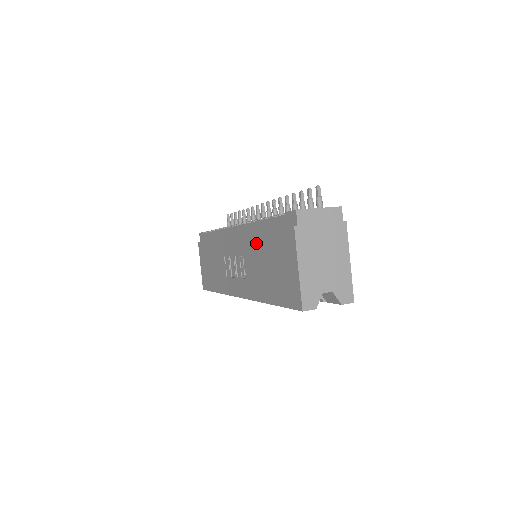
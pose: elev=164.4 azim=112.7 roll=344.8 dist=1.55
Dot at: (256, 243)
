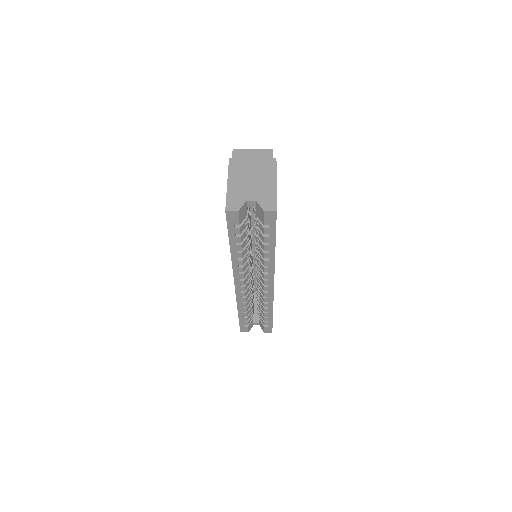
Dot at: occluded
